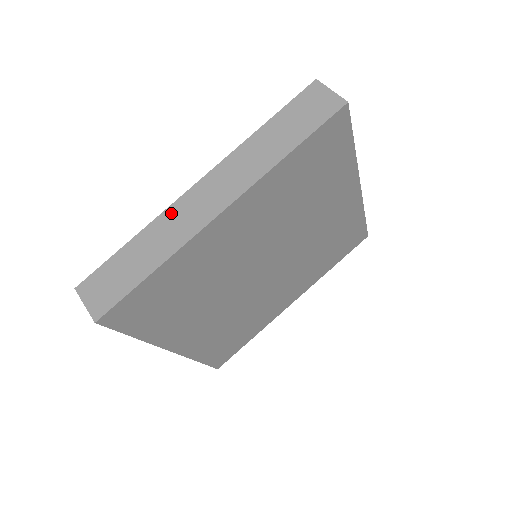
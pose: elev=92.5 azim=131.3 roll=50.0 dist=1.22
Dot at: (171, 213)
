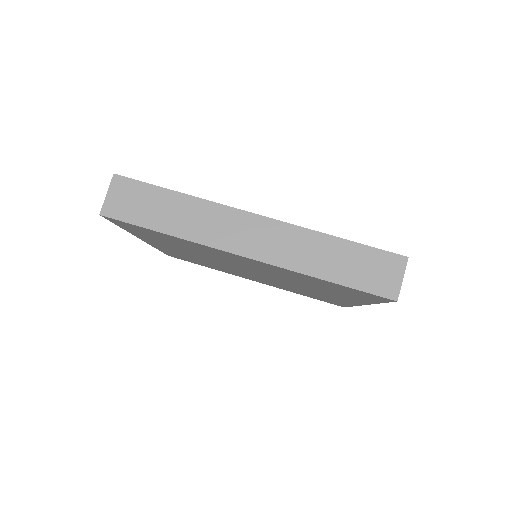
Dot at: (220, 211)
